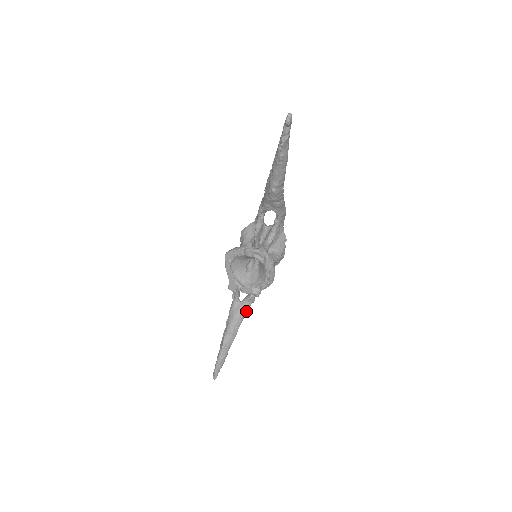
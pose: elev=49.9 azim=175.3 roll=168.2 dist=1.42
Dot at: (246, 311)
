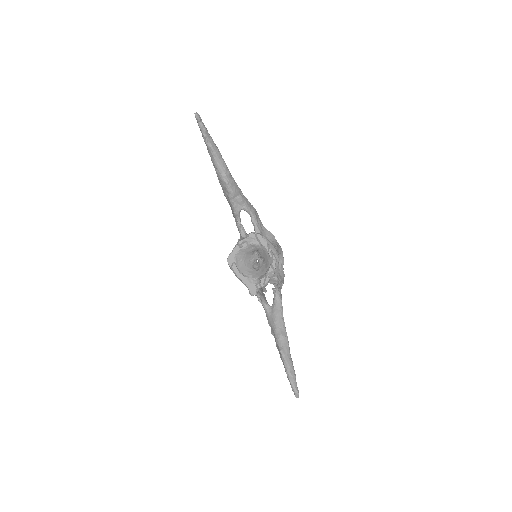
Dot at: (281, 310)
